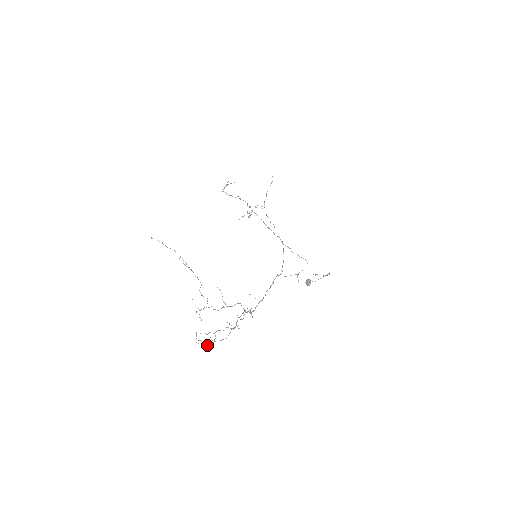
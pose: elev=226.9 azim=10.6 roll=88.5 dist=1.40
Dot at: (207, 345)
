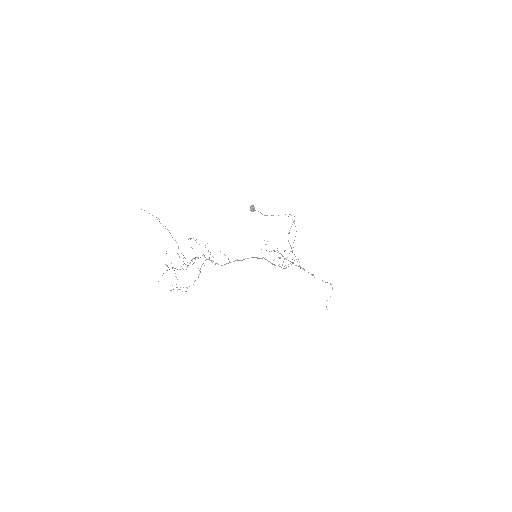
Dot at: (162, 275)
